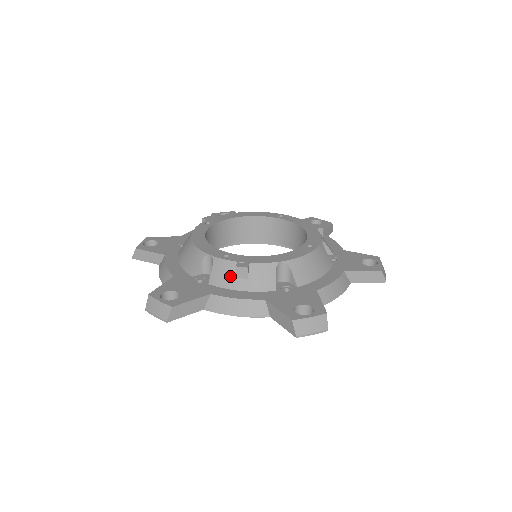
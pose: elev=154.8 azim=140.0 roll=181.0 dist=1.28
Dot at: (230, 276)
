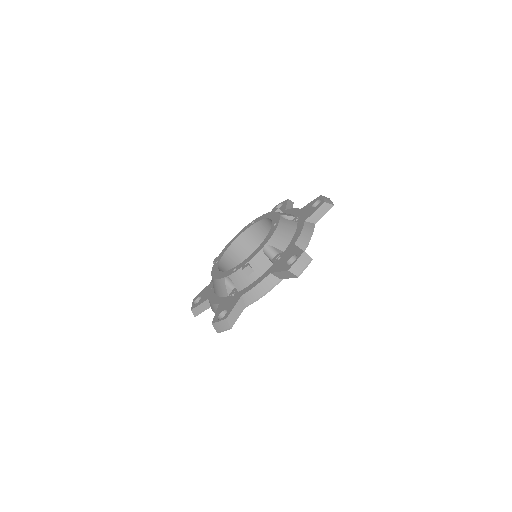
Dot at: (244, 278)
